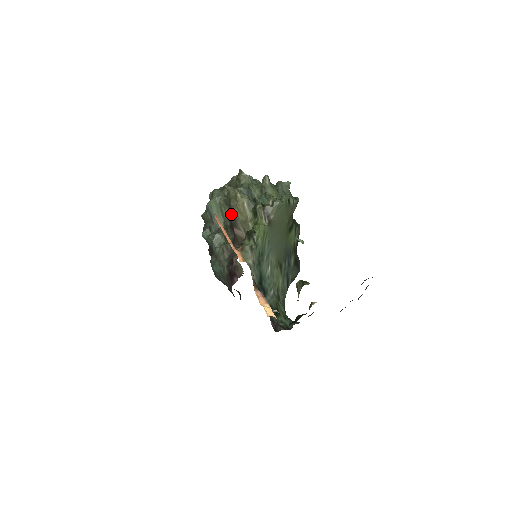
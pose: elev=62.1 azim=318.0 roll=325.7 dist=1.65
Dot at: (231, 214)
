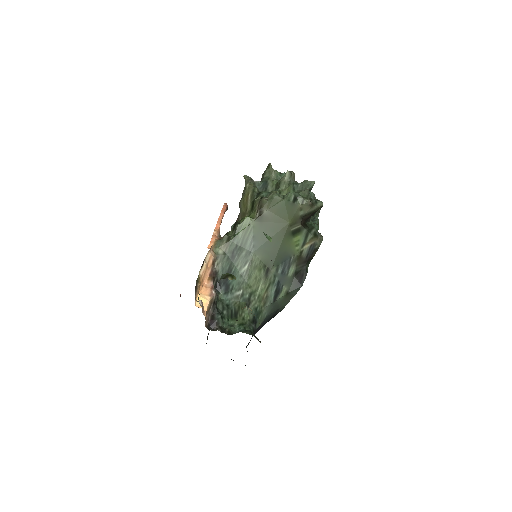
Dot at: (239, 205)
